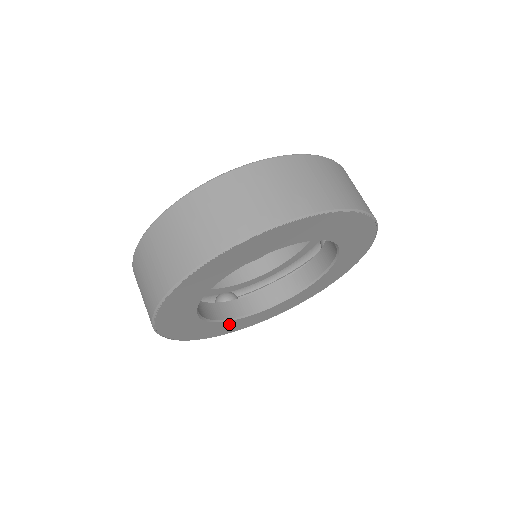
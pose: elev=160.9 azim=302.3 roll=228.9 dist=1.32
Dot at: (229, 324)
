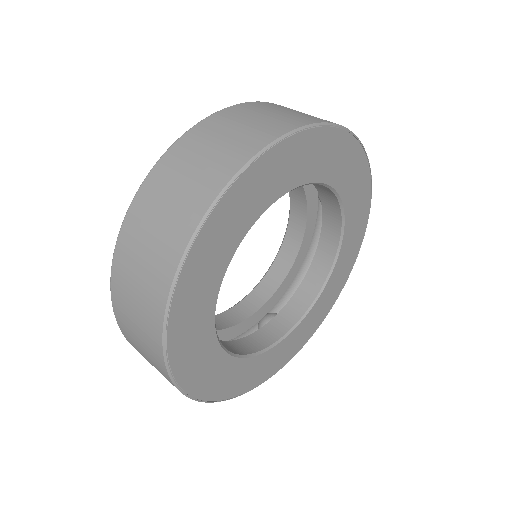
Dot at: (283, 346)
